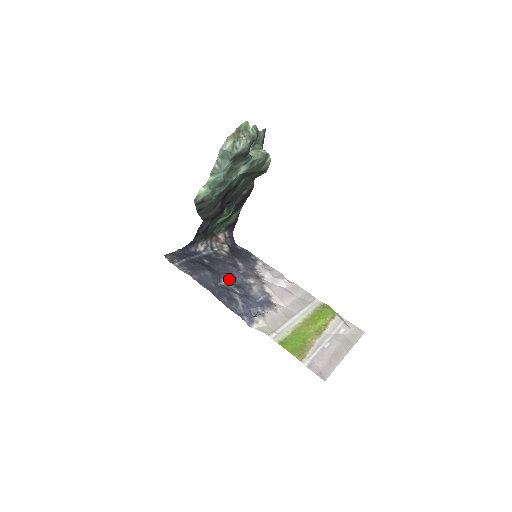
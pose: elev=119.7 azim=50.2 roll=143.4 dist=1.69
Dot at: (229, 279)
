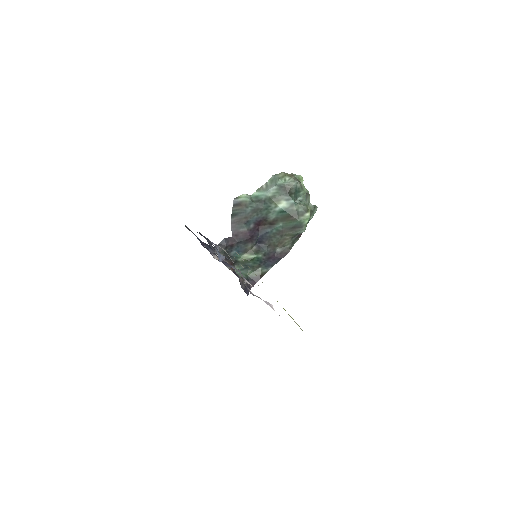
Dot at: occluded
